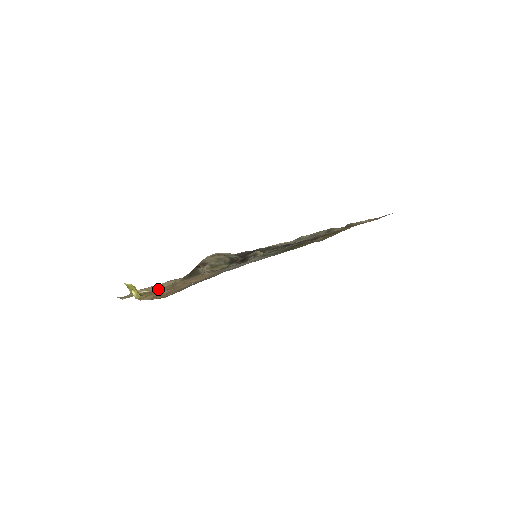
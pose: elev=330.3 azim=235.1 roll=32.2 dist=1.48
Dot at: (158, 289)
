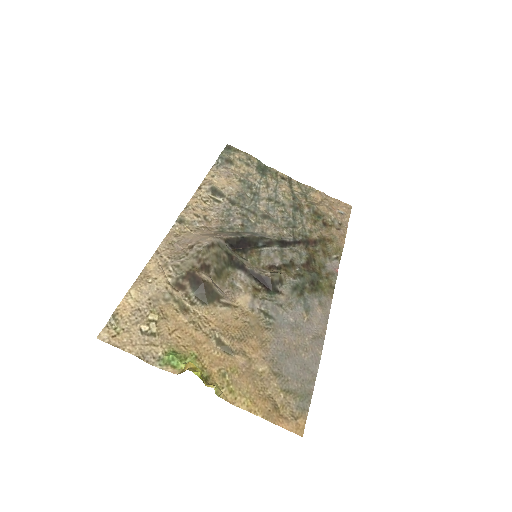
Dot at: (173, 325)
